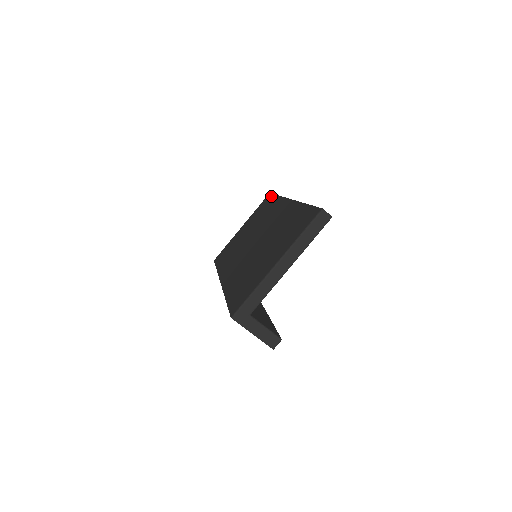
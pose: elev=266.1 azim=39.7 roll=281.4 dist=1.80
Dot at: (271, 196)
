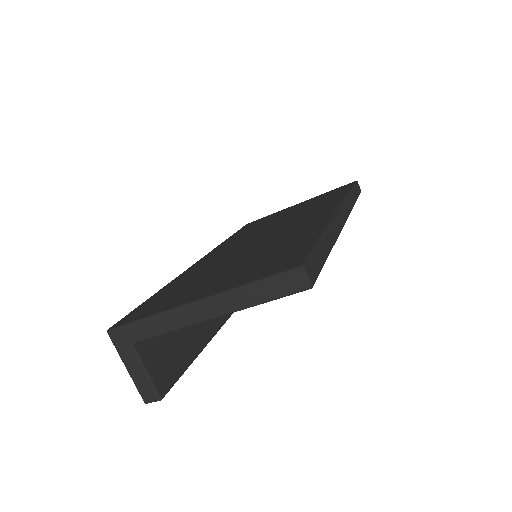
Dot at: (349, 186)
